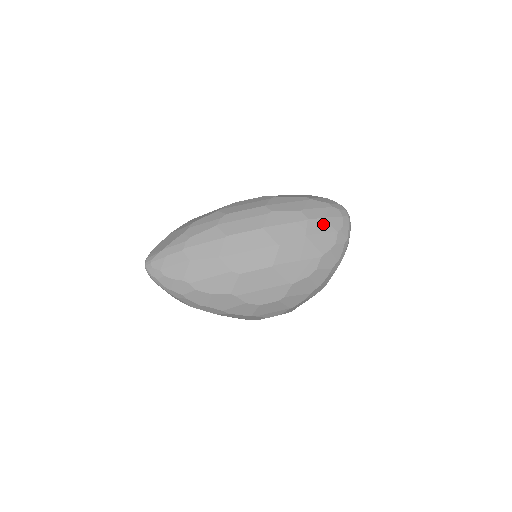
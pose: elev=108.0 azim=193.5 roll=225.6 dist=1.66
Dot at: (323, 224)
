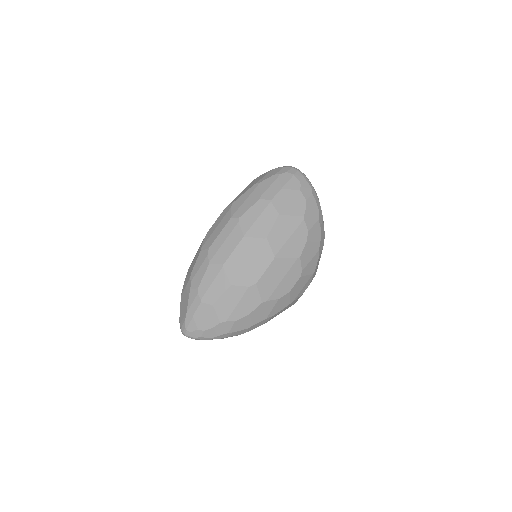
Dot at: (284, 194)
